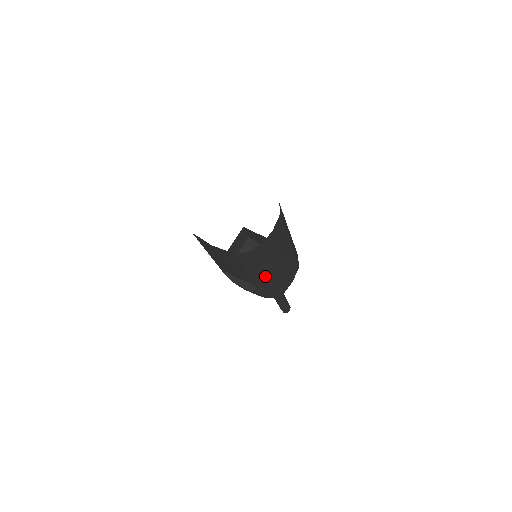
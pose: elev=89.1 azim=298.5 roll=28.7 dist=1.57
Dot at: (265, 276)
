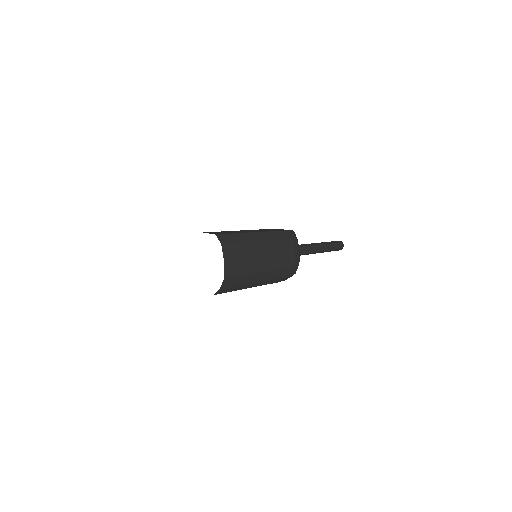
Dot at: (261, 279)
